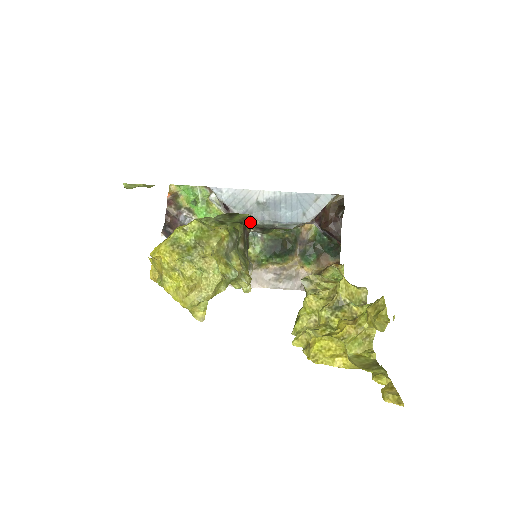
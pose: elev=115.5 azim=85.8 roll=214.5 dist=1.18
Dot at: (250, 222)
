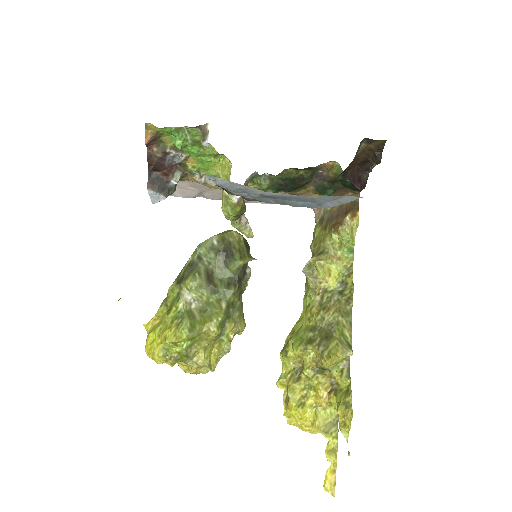
Dot at: (248, 261)
